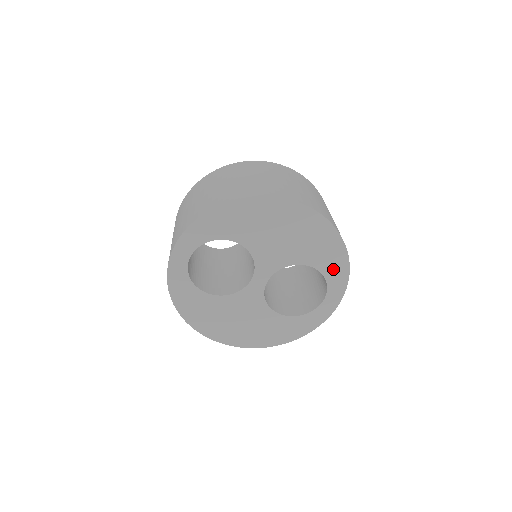
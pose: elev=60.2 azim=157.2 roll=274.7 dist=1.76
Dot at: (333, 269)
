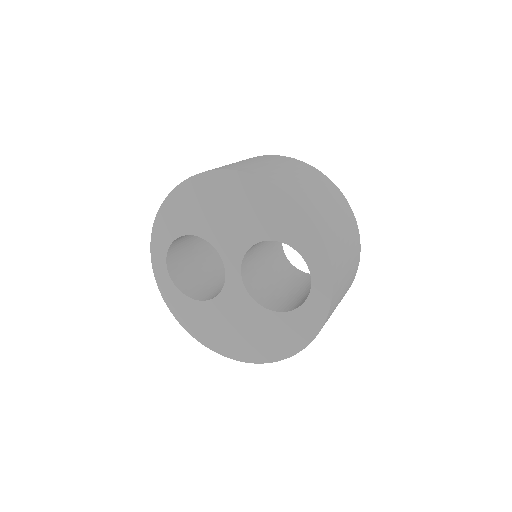
Dot at: (299, 236)
